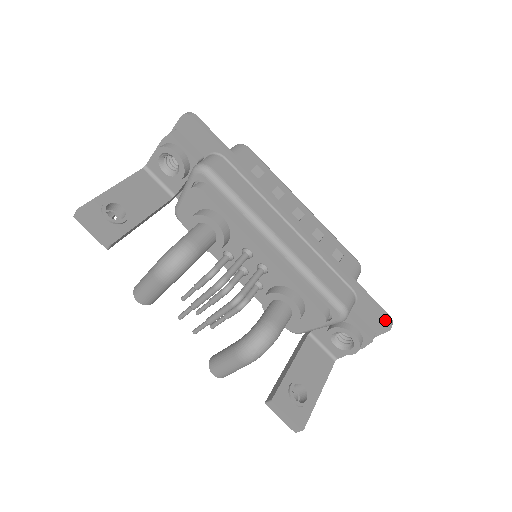
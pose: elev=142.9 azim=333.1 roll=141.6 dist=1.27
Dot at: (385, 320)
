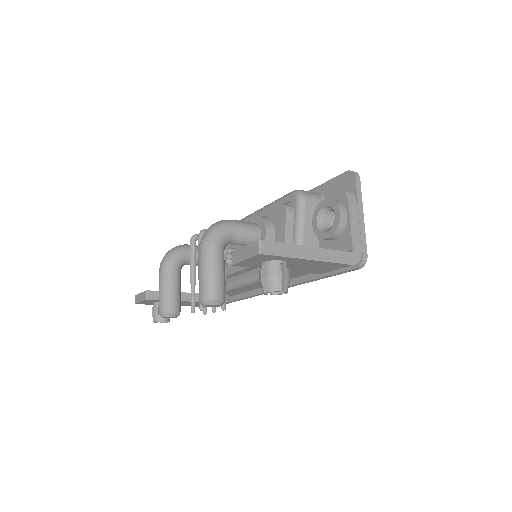
Dot at: (345, 175)
